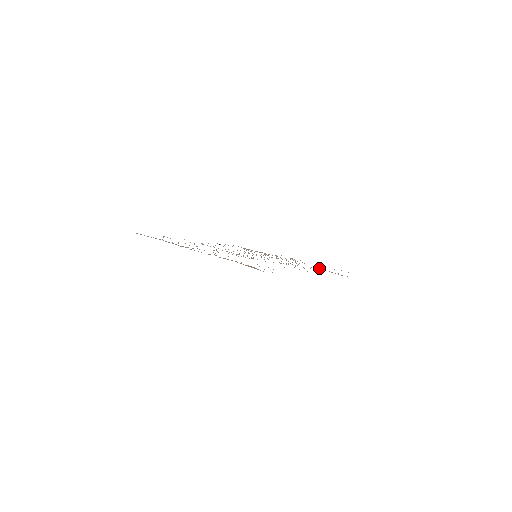
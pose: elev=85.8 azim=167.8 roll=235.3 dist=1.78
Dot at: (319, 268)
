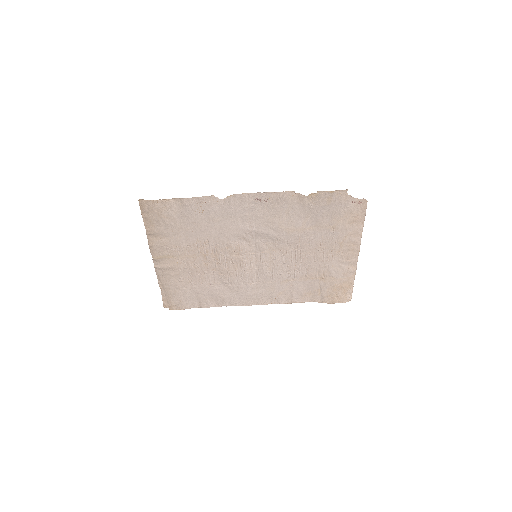
Dot at: (307, 213)
